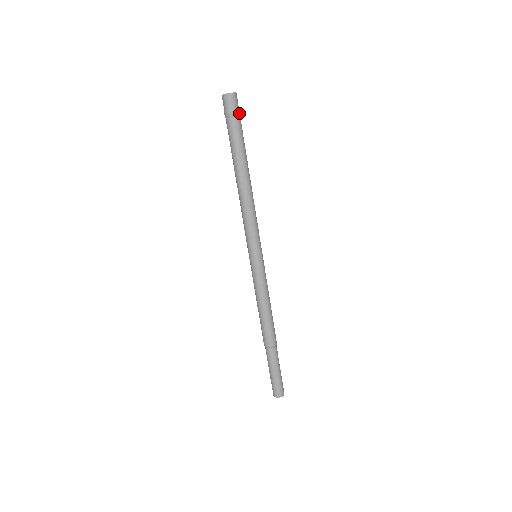
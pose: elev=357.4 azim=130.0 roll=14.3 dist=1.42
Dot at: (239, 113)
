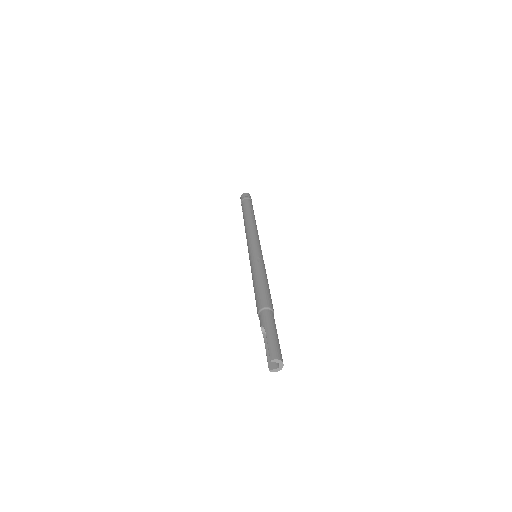
Dot at: occluded
